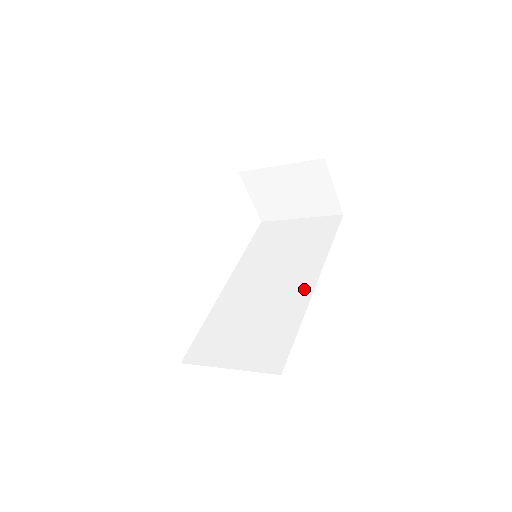
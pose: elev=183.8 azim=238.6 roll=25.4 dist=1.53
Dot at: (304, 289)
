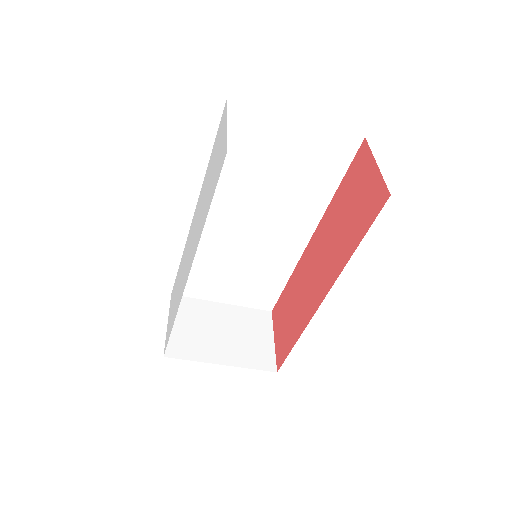
Dot at: occluded
